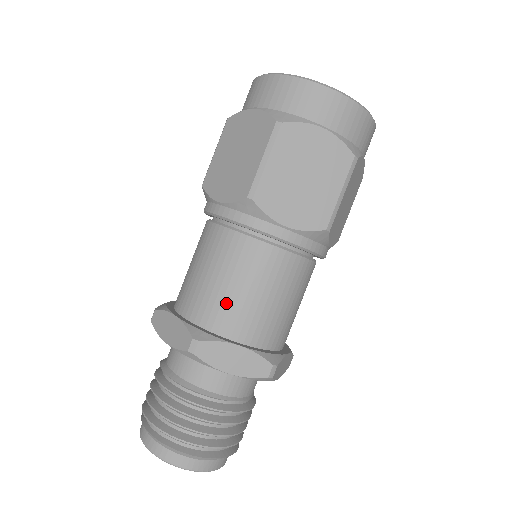
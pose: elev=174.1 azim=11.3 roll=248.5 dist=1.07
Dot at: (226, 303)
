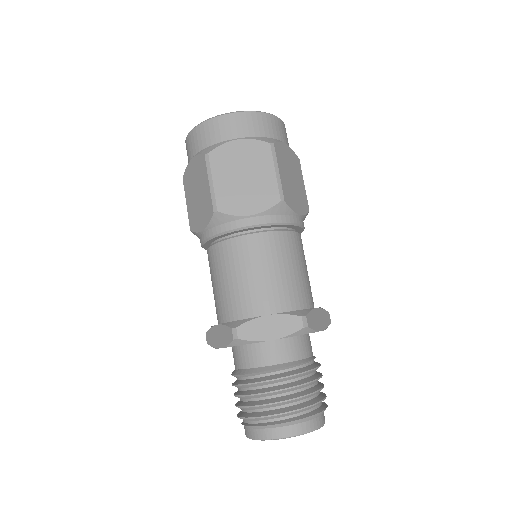
Dot at: (295, 284)
